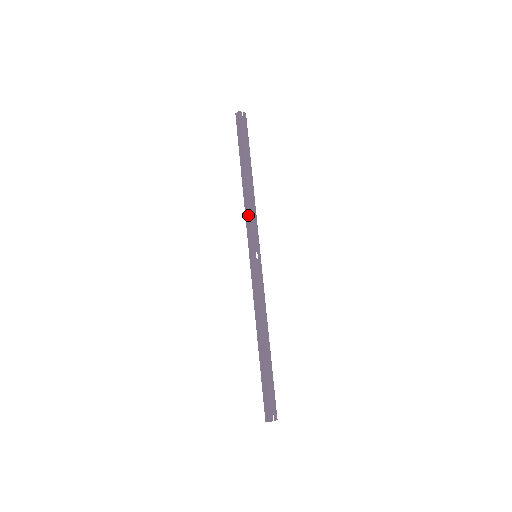
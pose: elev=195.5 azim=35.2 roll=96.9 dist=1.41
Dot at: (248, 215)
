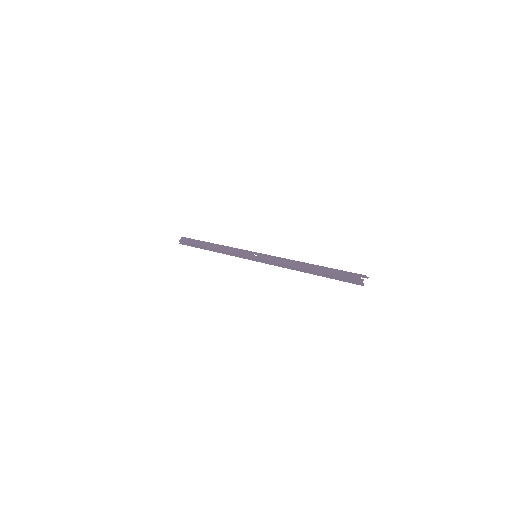
Dot at: (231, 254)
